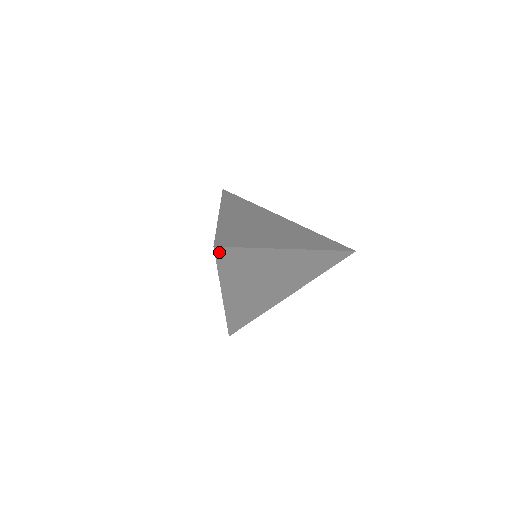
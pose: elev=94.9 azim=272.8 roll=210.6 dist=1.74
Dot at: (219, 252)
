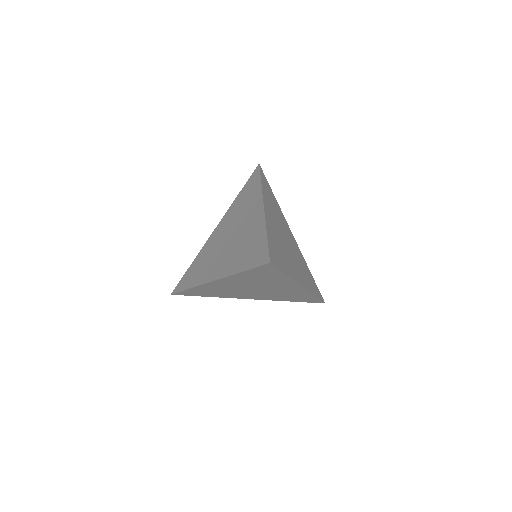
Dot at: (266, 266)
